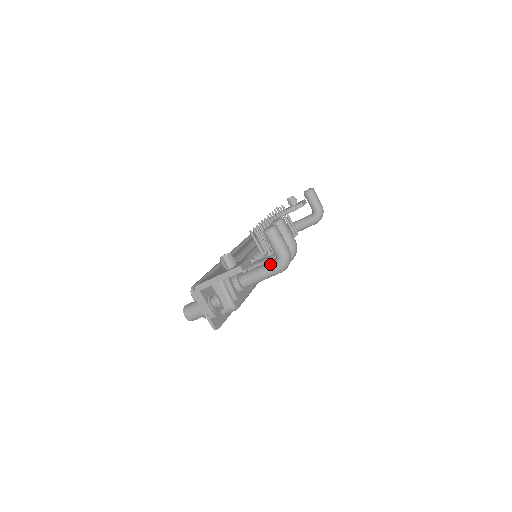
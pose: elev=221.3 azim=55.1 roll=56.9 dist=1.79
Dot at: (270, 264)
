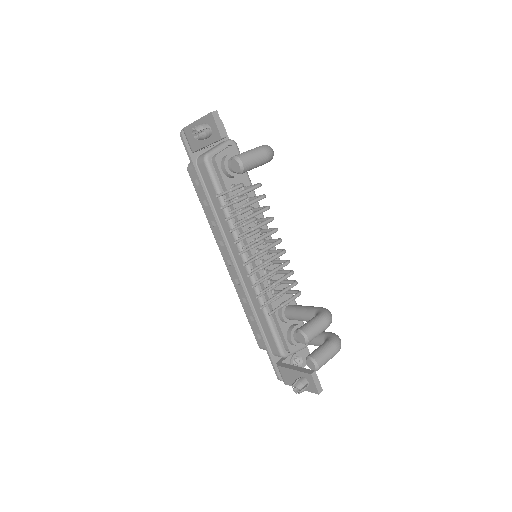
Dot at: occluded
